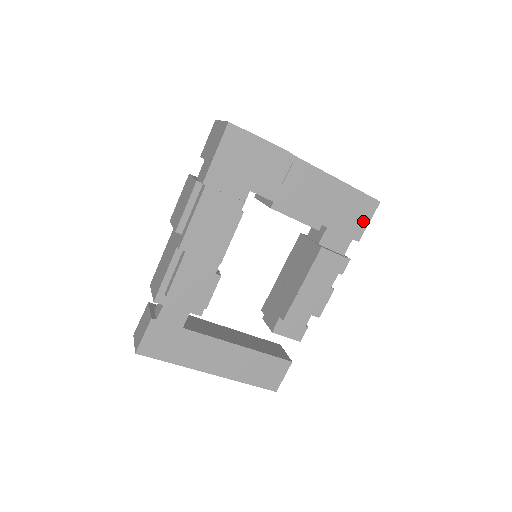
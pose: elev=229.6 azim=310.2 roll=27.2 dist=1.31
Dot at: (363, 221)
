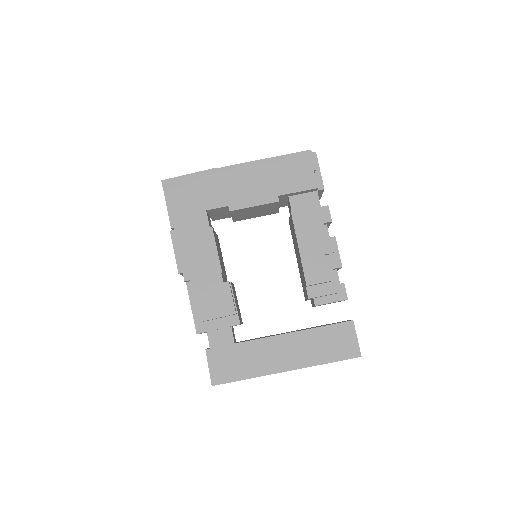
Dot at: (309, 171)
